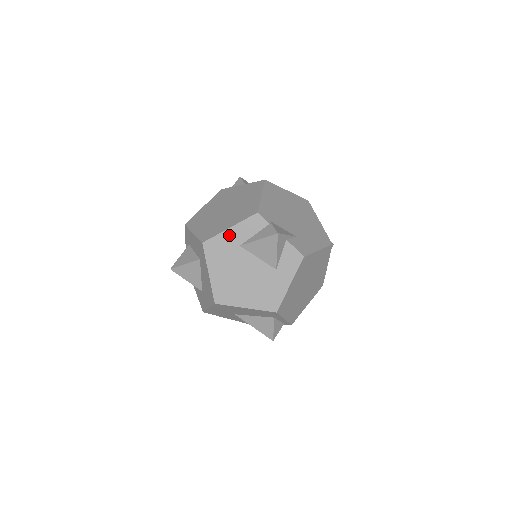
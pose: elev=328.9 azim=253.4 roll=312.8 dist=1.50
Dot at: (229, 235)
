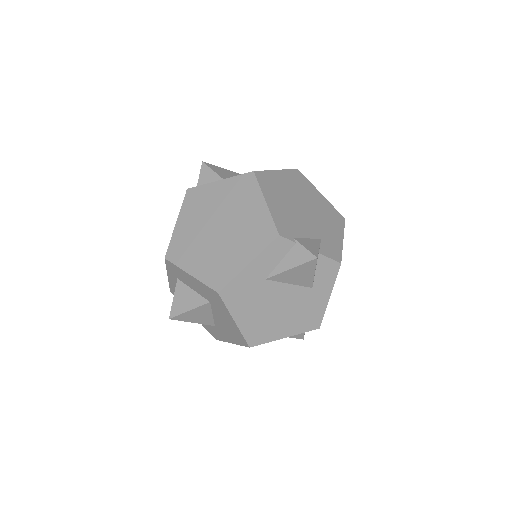
Dot at: (249, 273)
